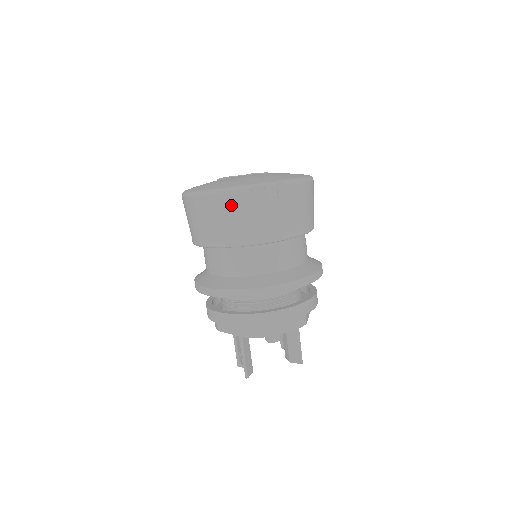
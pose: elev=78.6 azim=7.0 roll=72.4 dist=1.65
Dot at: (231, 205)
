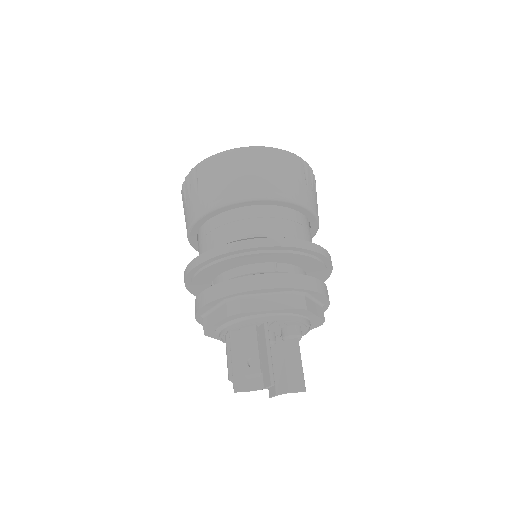
Dot at: (288, 163)
